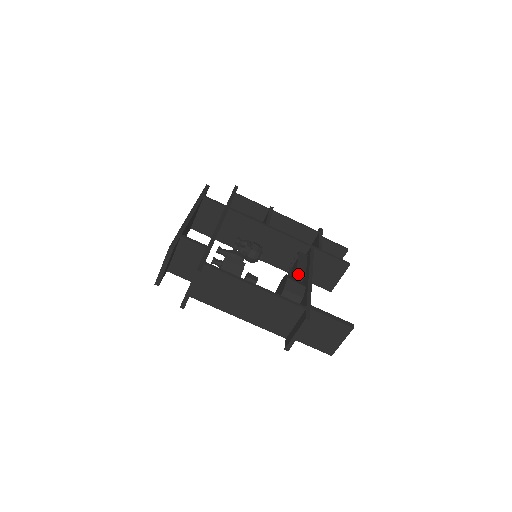
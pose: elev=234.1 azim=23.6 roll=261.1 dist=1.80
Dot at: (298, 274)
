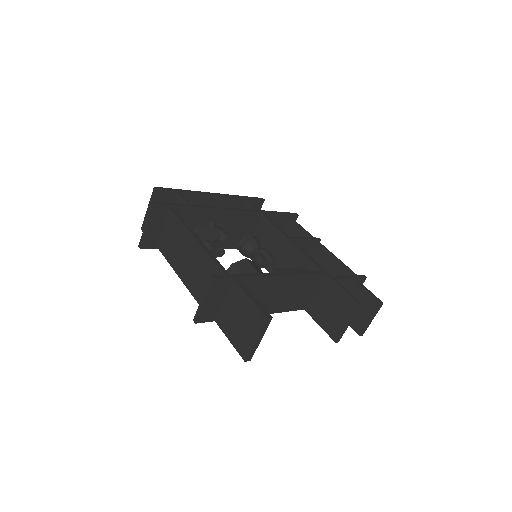
Dot at: occluded
